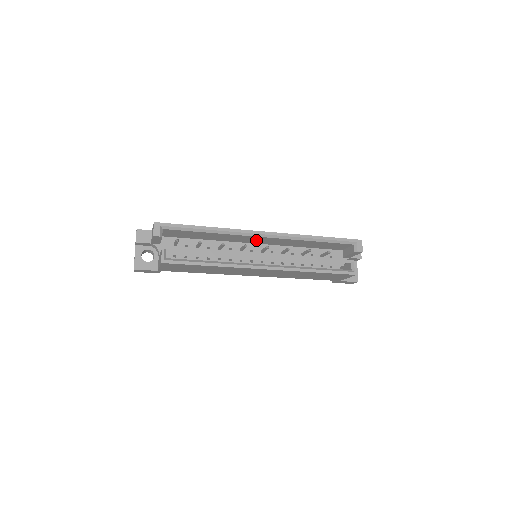
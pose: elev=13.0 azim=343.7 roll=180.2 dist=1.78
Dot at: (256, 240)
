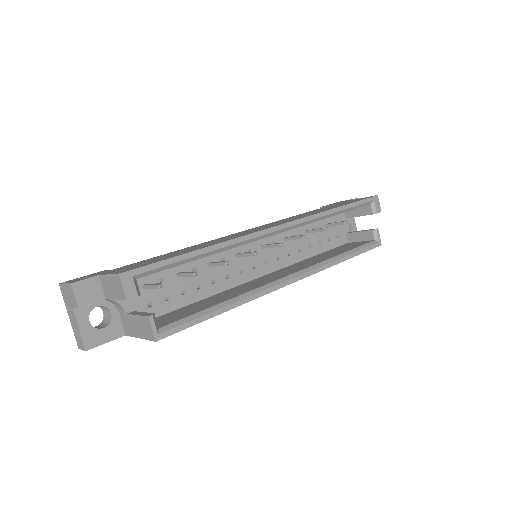
Dot at: occluded
